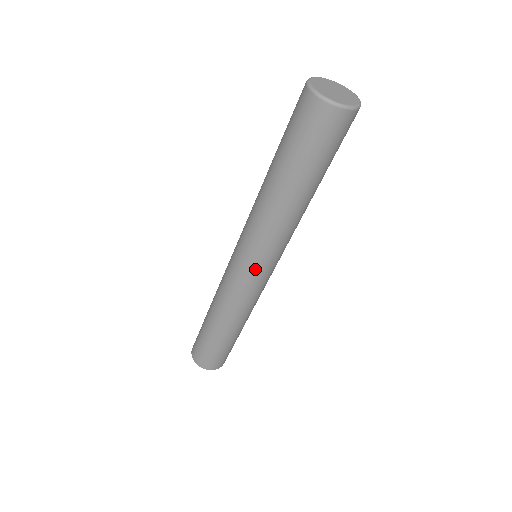
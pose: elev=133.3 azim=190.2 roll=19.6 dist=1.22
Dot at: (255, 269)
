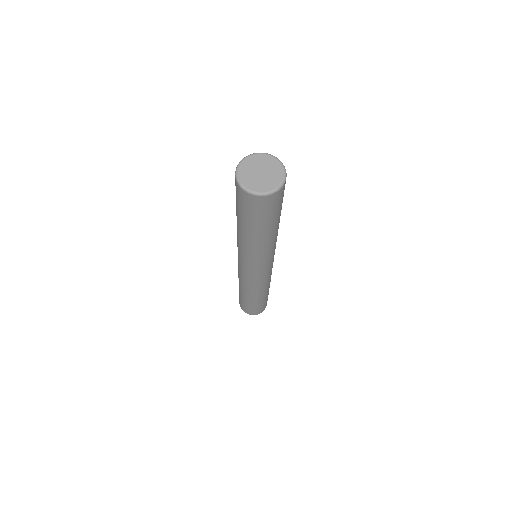
Dot at: (240, 262)
